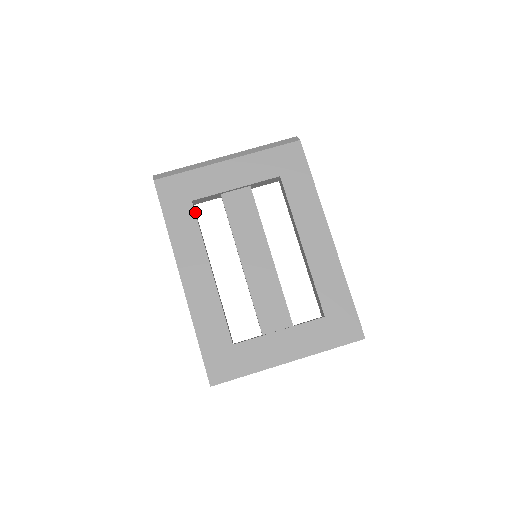
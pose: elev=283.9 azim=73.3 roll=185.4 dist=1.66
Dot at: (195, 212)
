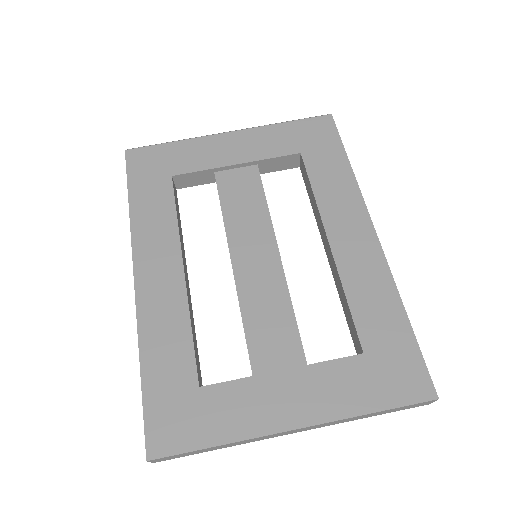
Dot at: (174, 192)
